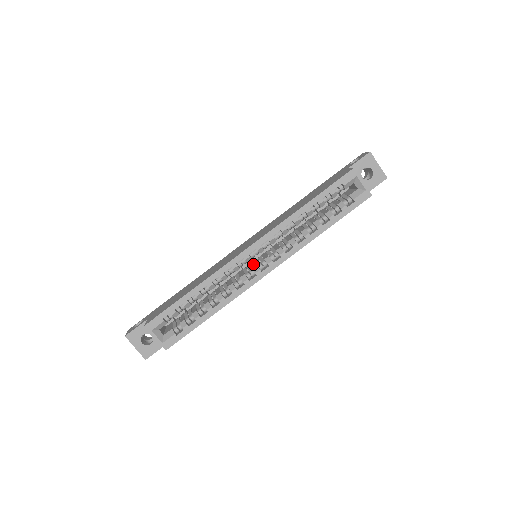
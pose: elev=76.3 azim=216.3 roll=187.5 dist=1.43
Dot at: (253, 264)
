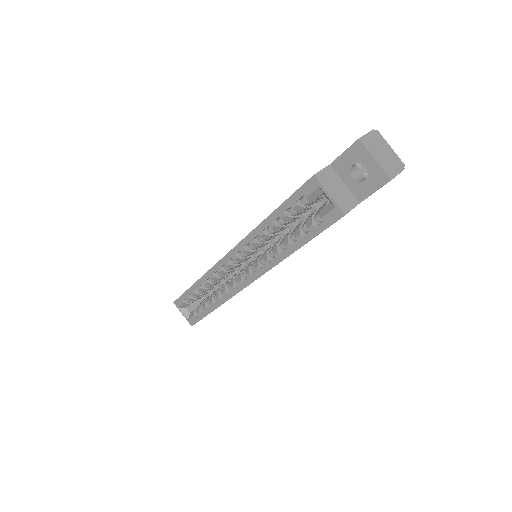
Dot at: occluded
